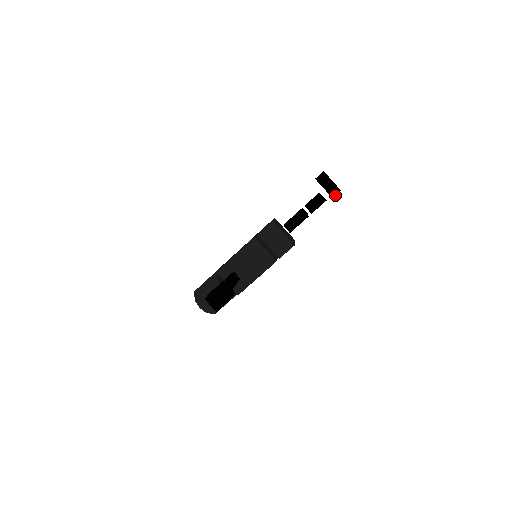
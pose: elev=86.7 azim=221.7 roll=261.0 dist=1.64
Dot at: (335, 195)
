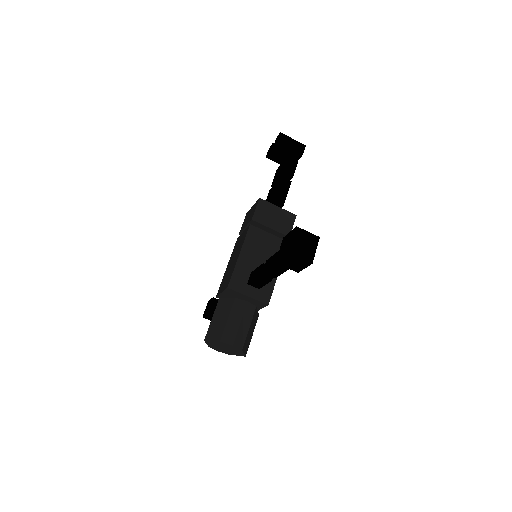
Dot at: (303, 151)
